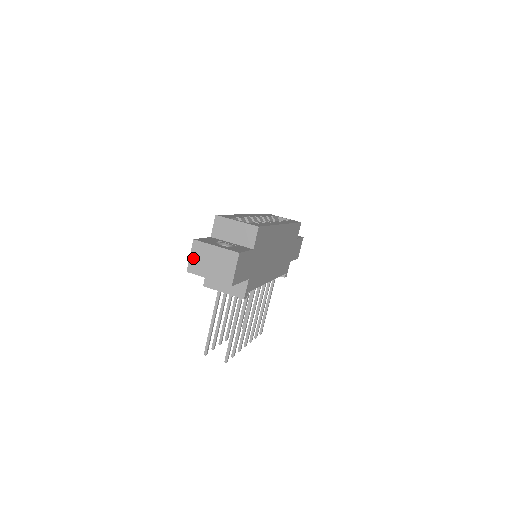
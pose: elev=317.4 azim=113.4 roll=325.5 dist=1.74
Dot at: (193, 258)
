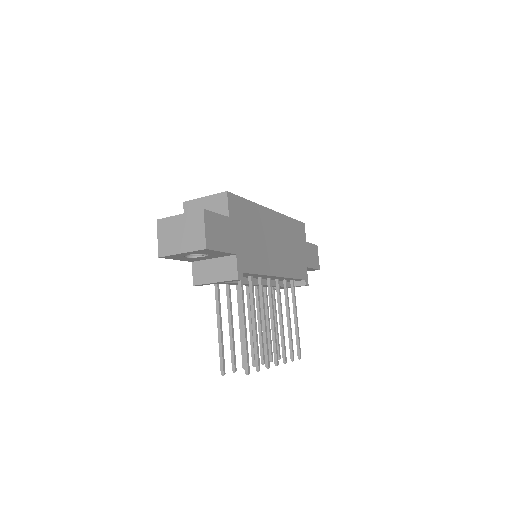
Dot at: (161, 239)
